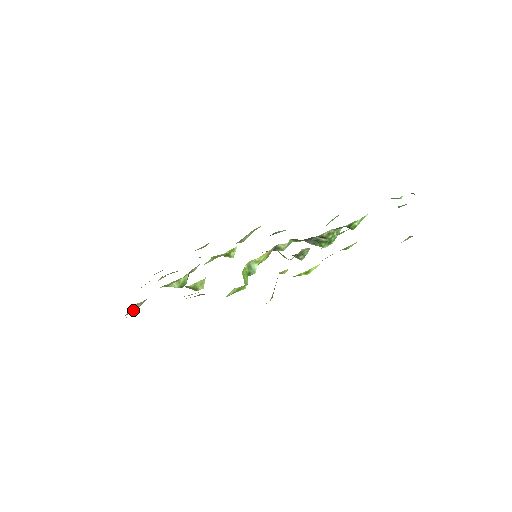
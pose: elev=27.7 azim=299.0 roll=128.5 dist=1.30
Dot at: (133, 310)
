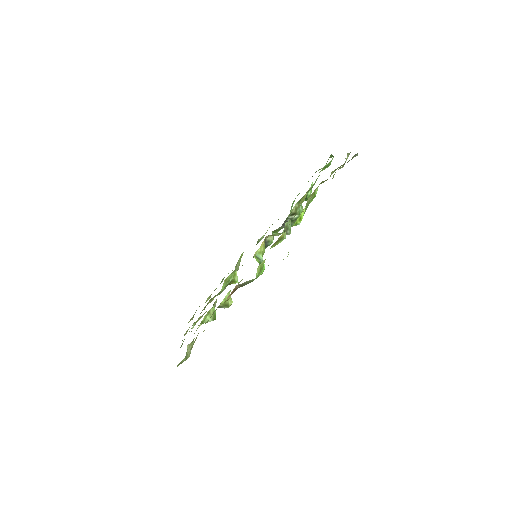
Dot at: (188, 355)
